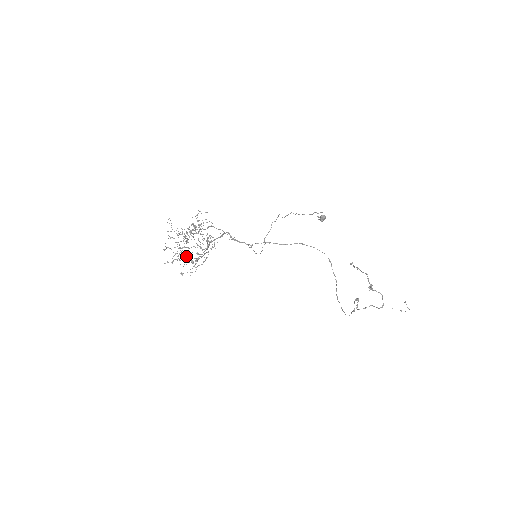
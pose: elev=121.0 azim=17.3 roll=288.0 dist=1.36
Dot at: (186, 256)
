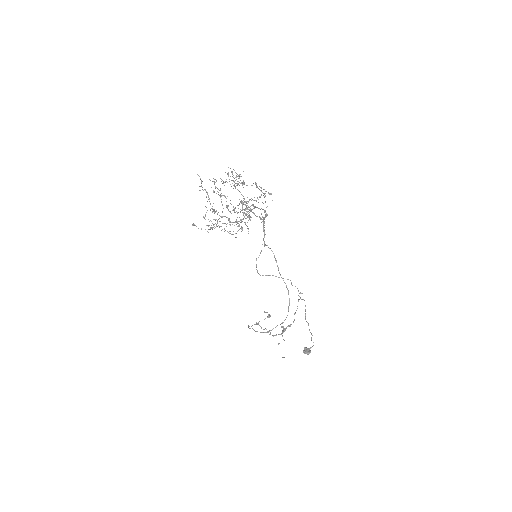
Dot at: (215, 211)
